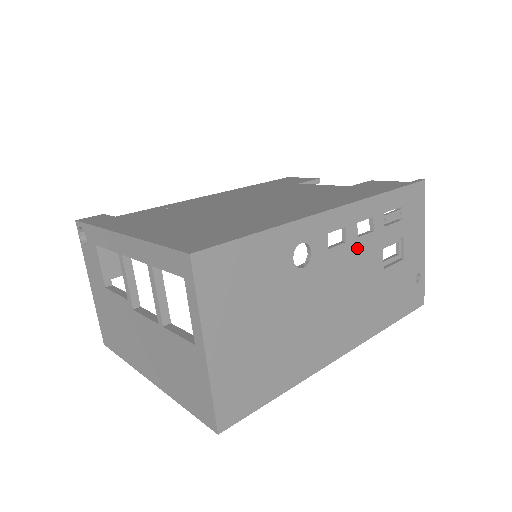
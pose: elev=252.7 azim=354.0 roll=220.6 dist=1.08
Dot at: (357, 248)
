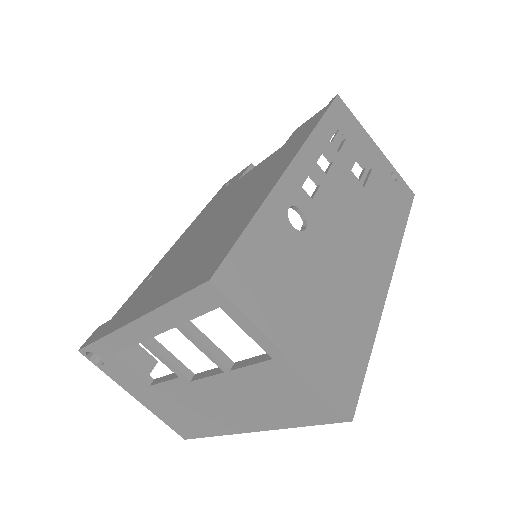
Dot at: (332, 183)
